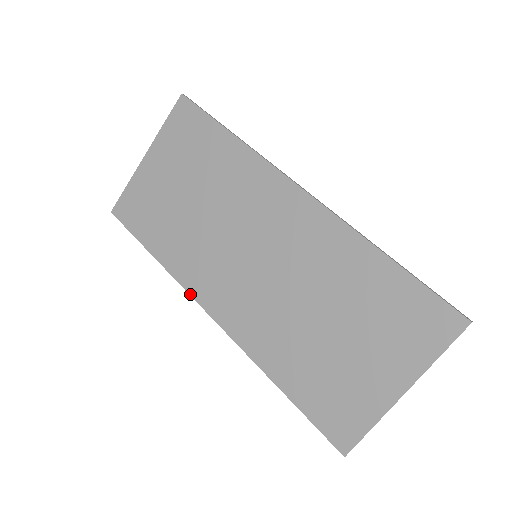
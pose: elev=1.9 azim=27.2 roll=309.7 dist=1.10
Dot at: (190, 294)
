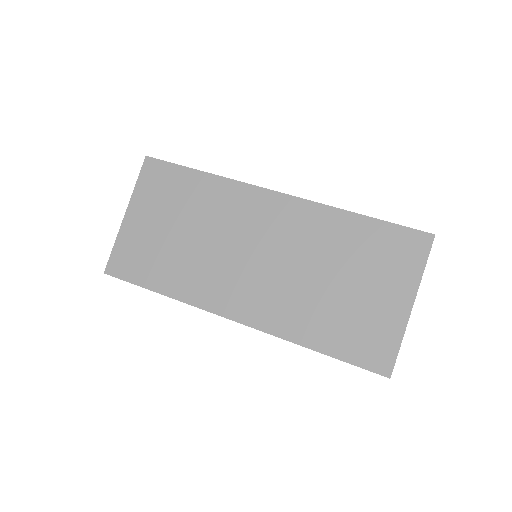
Dot at: (207, 311)
